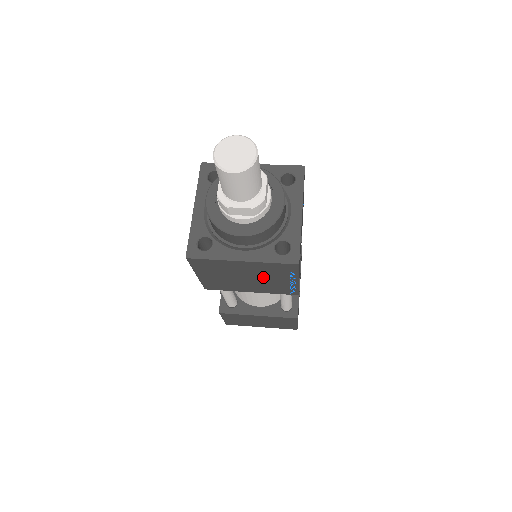
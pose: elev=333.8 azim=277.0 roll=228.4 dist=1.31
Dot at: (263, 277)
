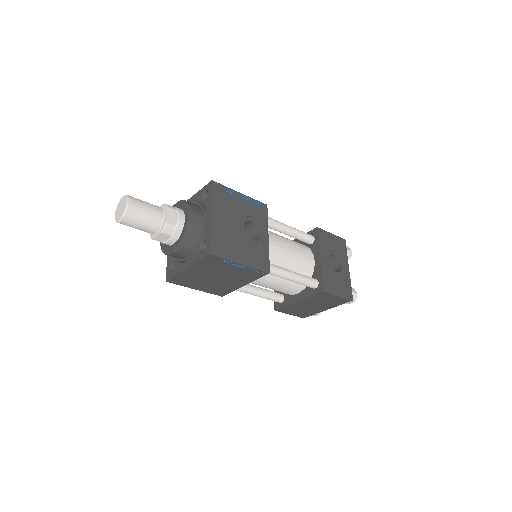
Dot at: (221, 272)
